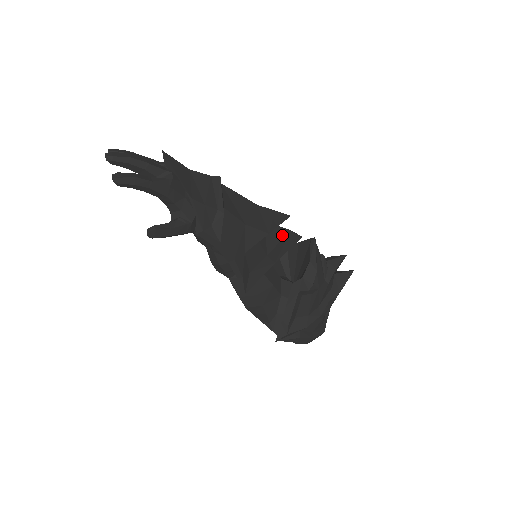
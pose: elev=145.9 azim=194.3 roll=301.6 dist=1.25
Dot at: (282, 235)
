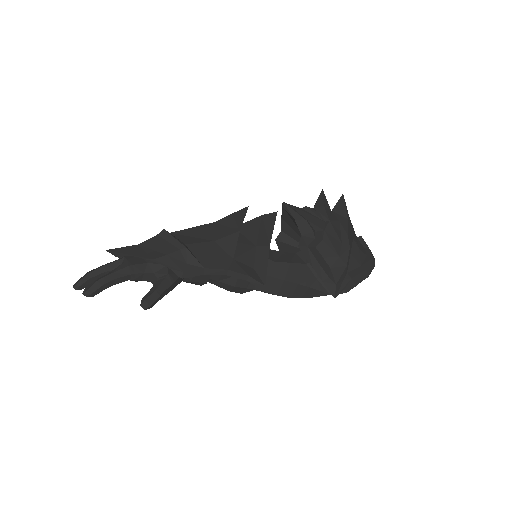
Dot at: (257, 224)
